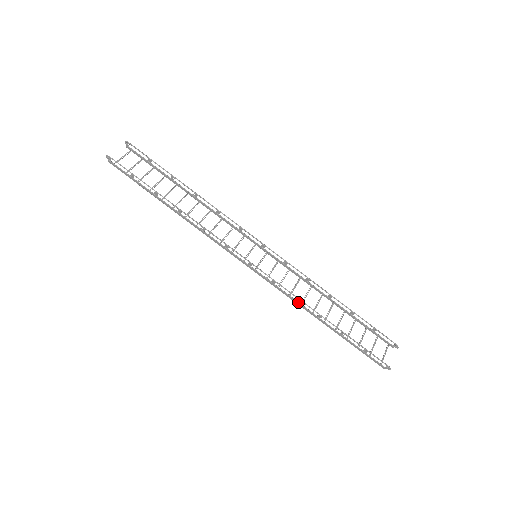
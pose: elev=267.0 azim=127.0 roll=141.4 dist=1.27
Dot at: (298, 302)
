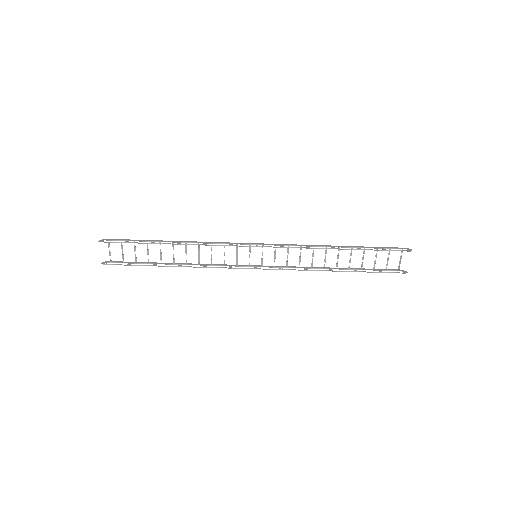
Dot at: occluded
